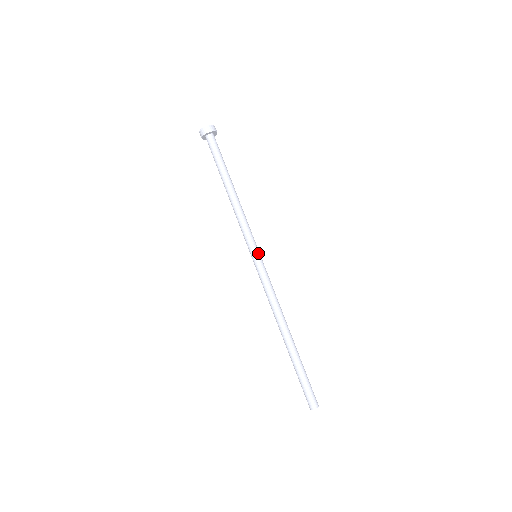
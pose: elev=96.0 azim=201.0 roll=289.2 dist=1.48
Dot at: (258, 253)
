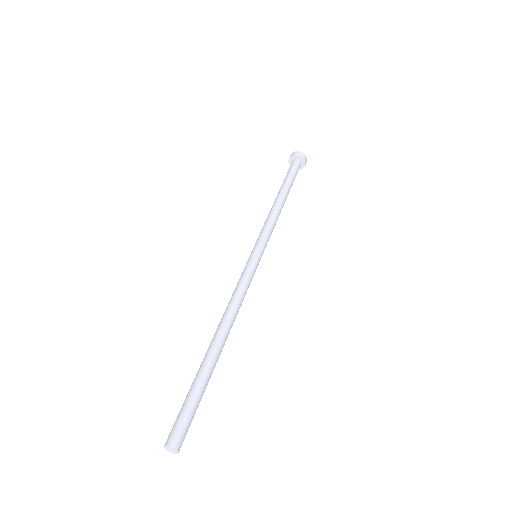
Dot at: (259, 252)
